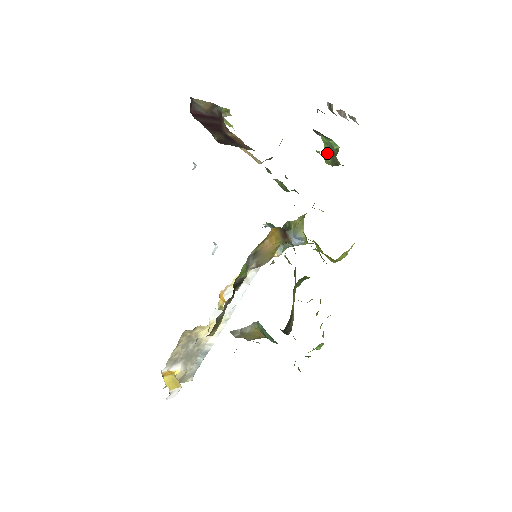
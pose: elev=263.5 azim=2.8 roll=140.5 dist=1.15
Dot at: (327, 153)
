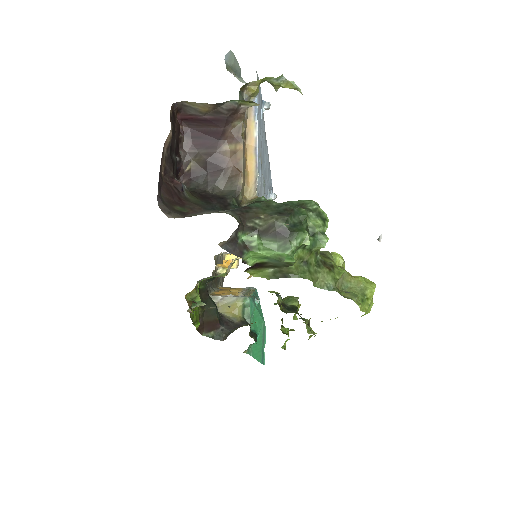
Dot at: (266, 264)
